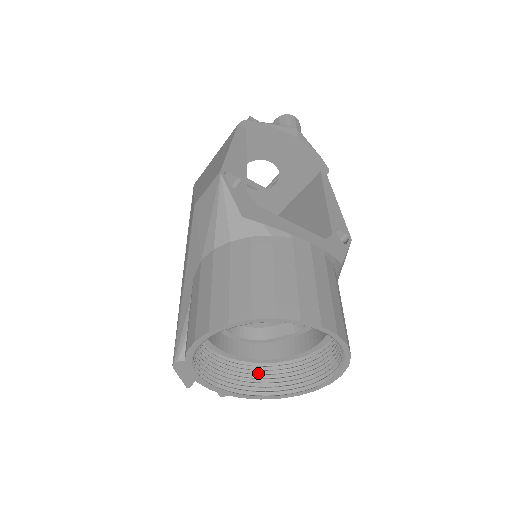
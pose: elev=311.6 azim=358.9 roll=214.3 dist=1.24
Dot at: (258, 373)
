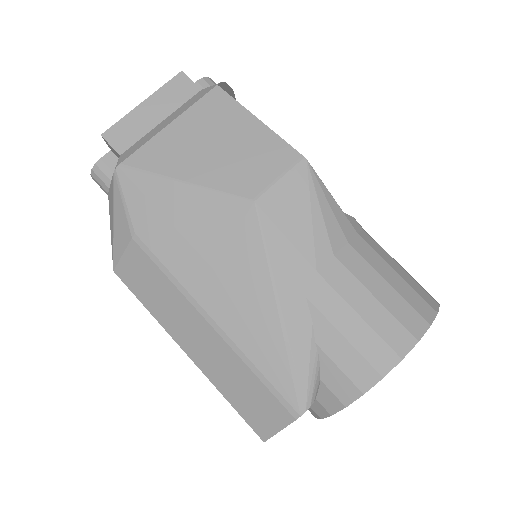
Dot at: occluded
